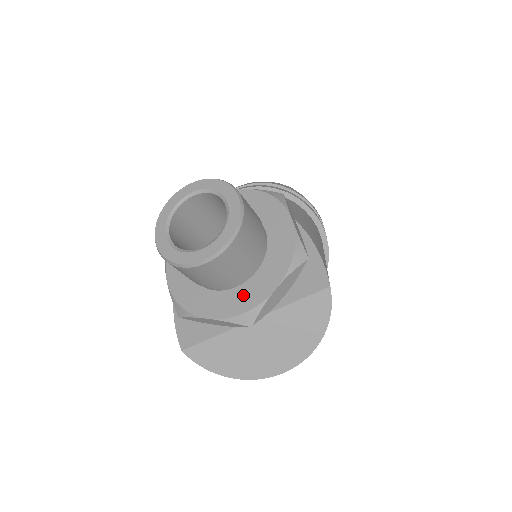
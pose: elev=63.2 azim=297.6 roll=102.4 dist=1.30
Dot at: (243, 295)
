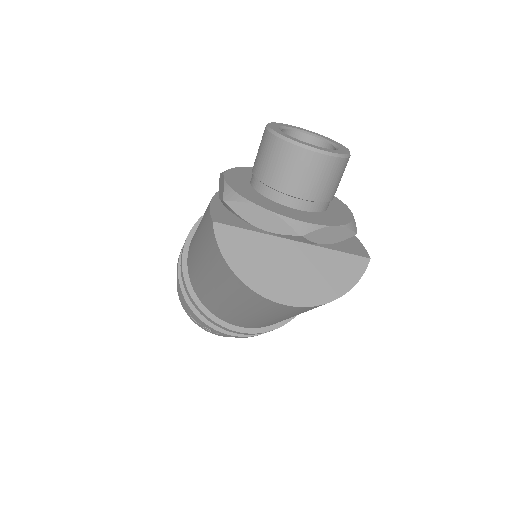
Dot at: (303, 215)
